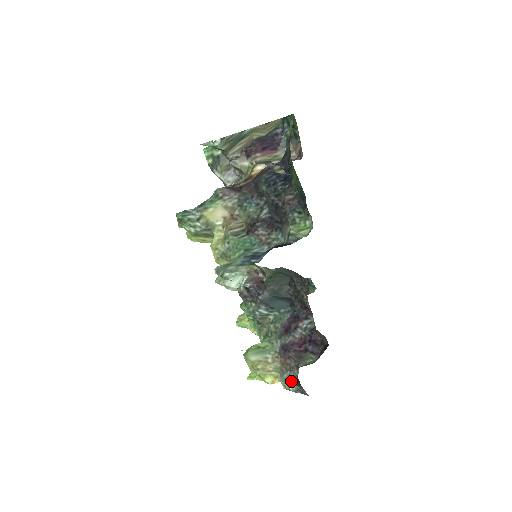
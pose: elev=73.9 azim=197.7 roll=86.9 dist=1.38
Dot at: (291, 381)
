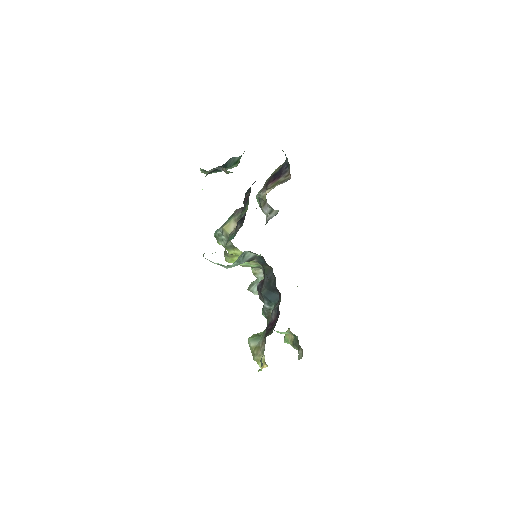
Dot at: occluded
